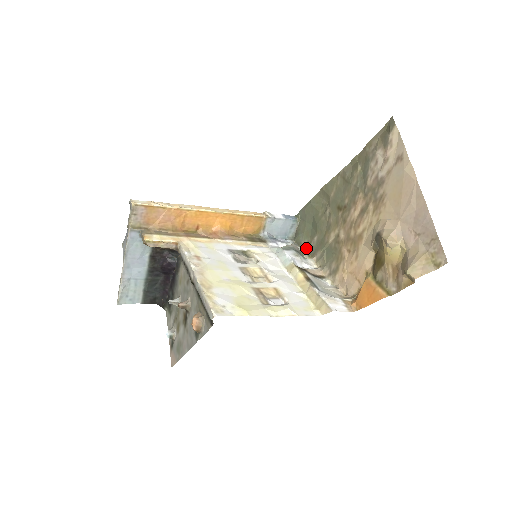
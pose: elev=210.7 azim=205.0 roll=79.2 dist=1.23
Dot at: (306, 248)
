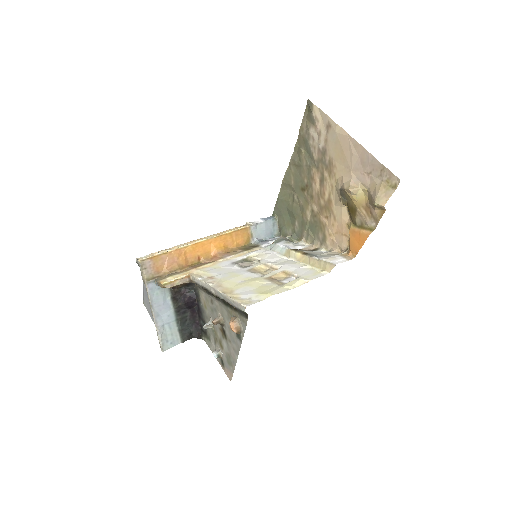
Dot at: (293, 235)
